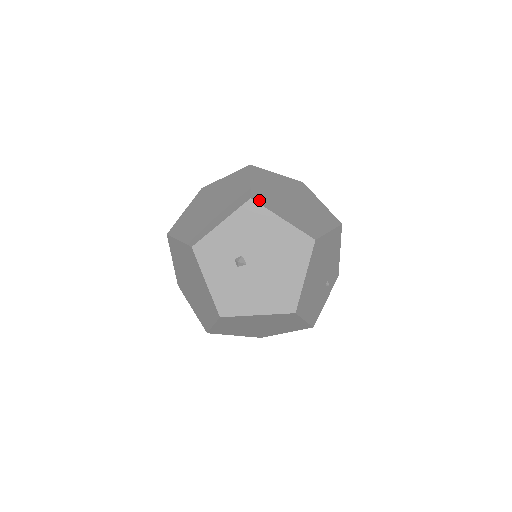
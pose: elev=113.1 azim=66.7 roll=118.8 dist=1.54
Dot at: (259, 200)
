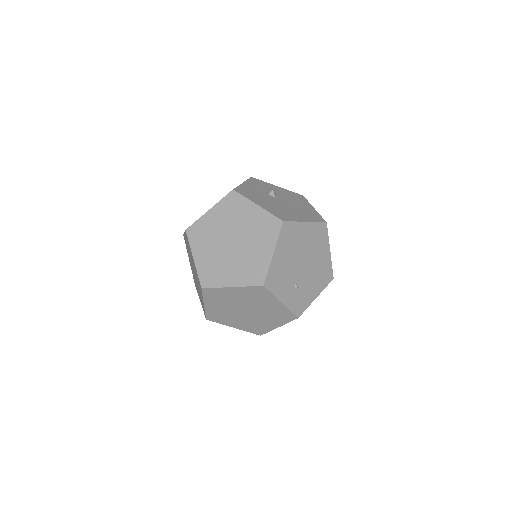
Dot at: occluded
